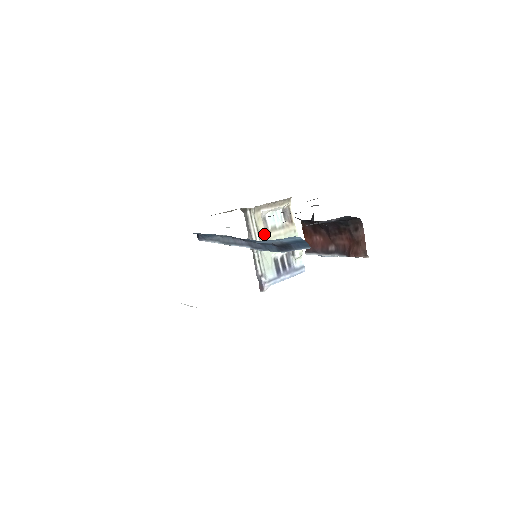
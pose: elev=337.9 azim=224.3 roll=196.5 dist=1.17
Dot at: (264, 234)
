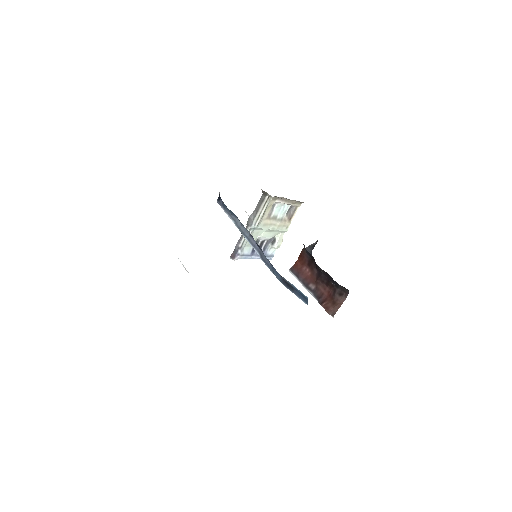
Dot at: (265, 219)
